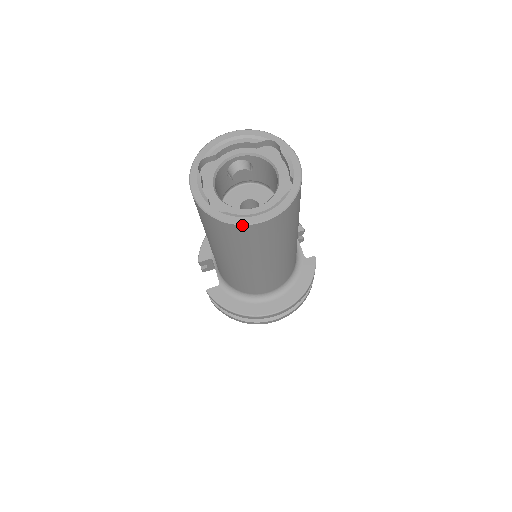
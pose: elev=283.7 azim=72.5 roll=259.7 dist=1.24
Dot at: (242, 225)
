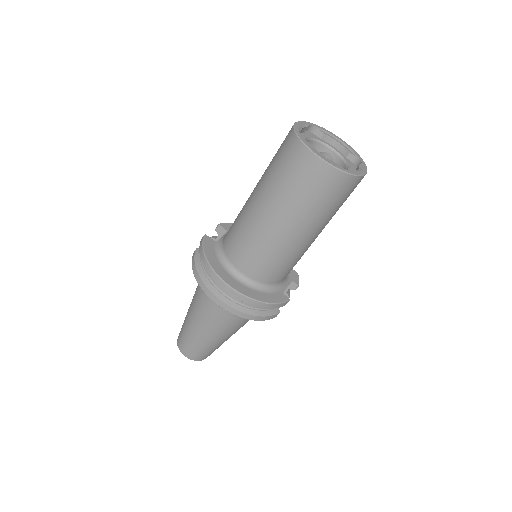
Dot at: (307, 148)
